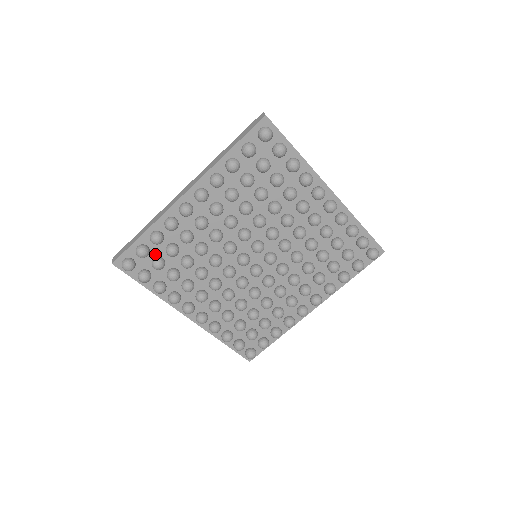
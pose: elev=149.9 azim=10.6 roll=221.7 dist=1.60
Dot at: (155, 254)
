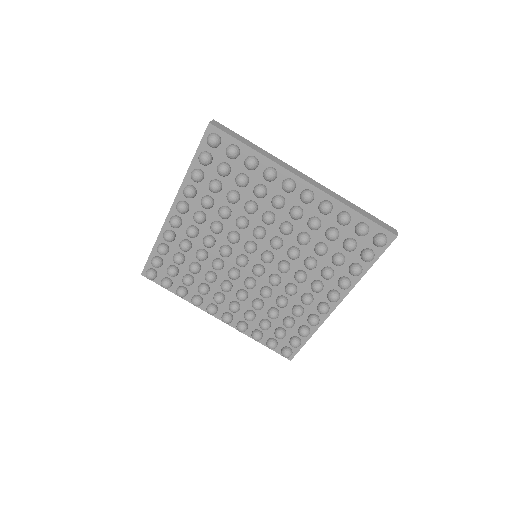
Dot at: (169, 263)
